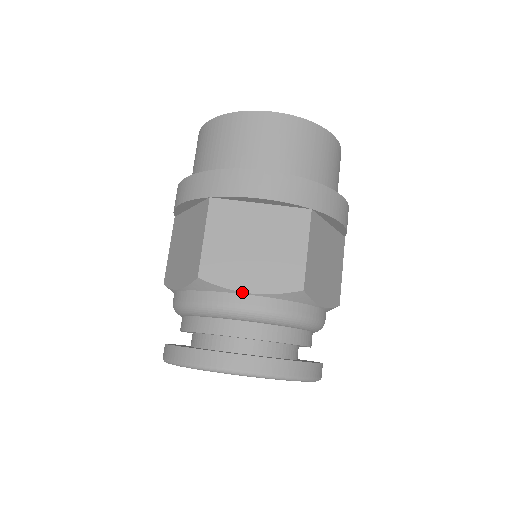
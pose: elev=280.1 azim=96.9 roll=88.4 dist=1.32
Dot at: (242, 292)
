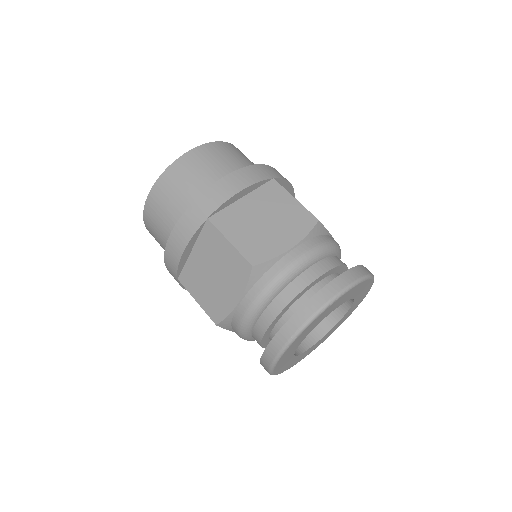
Dot at: (287, 251)
